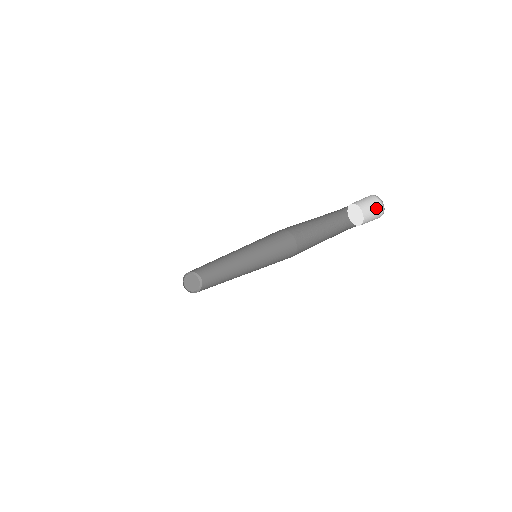
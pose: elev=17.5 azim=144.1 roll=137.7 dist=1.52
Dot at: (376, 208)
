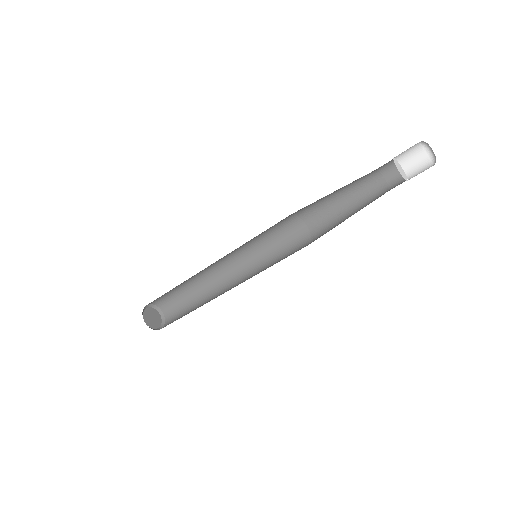
Dot at: (417, 153)
